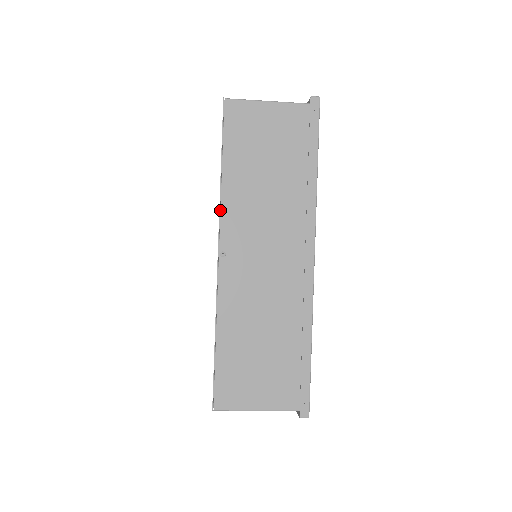
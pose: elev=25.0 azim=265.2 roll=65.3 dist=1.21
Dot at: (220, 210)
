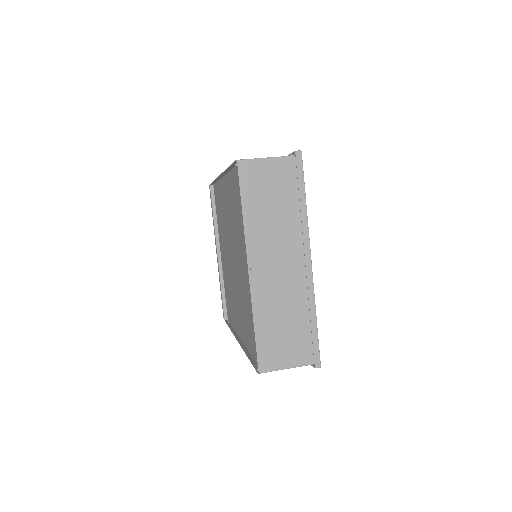
Dot at: (244, 239)
